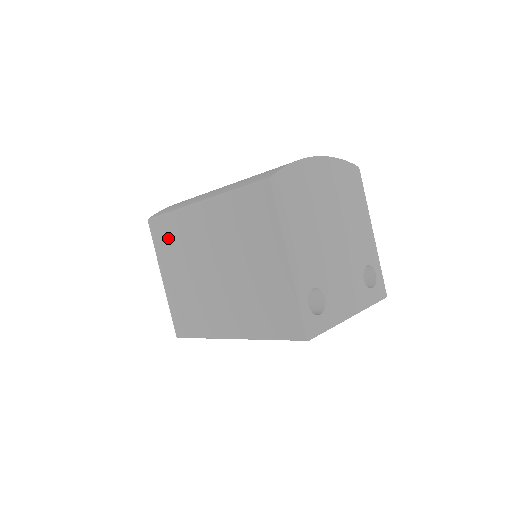
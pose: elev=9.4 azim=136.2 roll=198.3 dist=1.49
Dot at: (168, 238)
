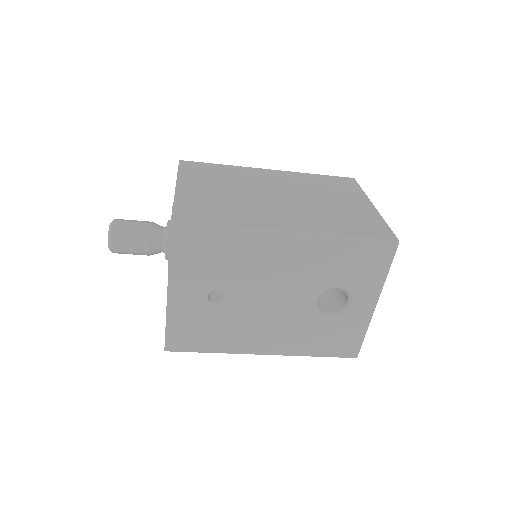
Dot at: (209, 172)
